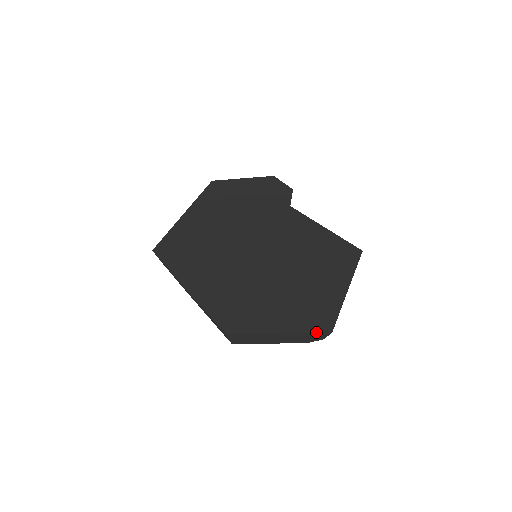
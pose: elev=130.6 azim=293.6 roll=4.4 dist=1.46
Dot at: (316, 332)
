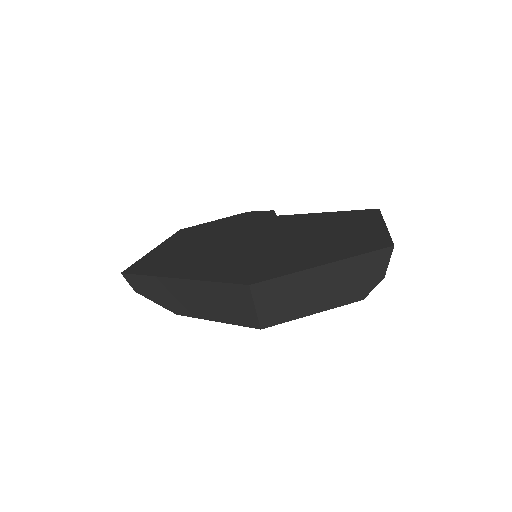
Dot at: (373, 250)
